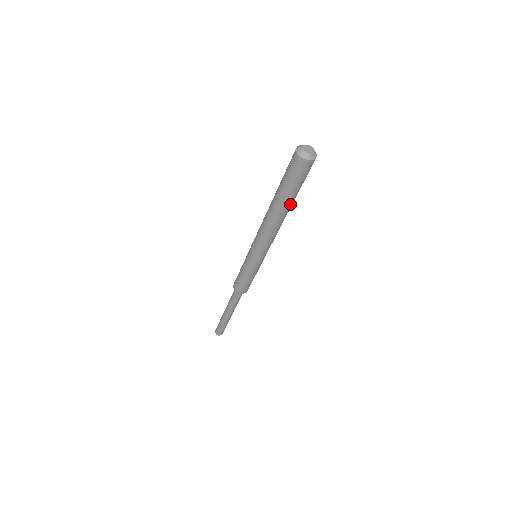
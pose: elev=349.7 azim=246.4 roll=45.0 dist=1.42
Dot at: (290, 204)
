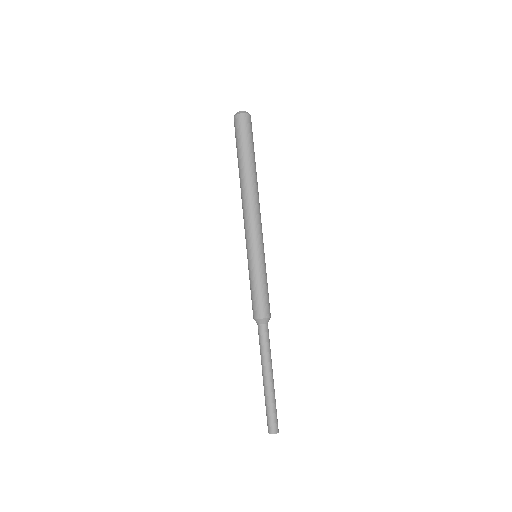
Dot at: (255, 166)
